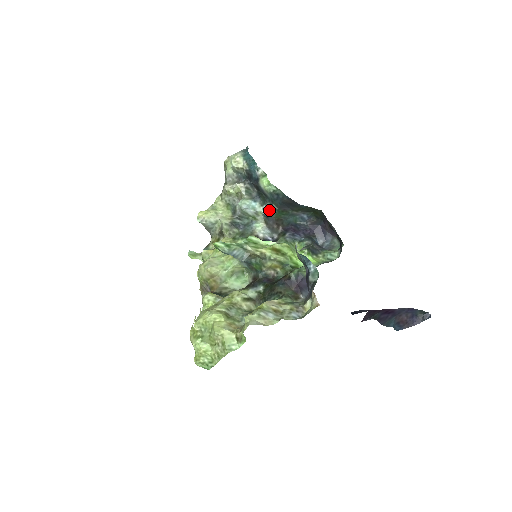
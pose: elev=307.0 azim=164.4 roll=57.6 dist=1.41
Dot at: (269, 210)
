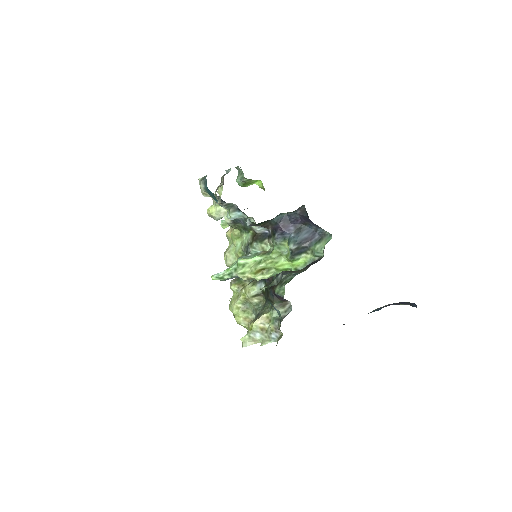
Dot at: (251, 224)
